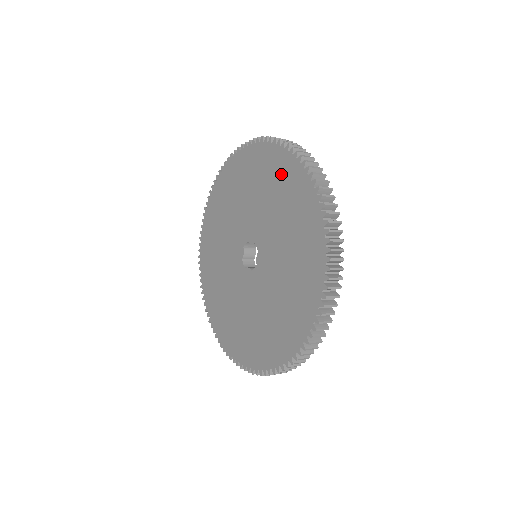
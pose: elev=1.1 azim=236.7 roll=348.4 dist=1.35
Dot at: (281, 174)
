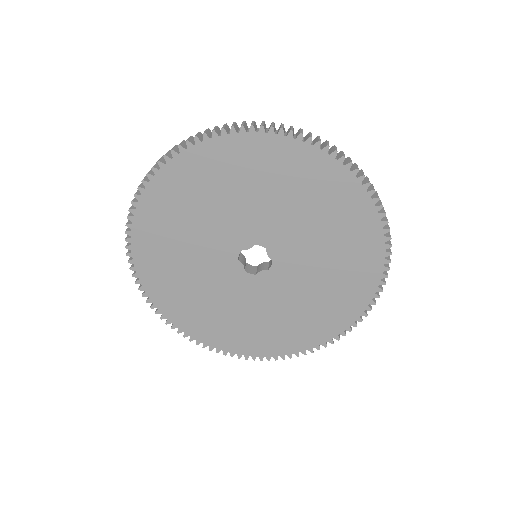
Dot at: (251, 160)
